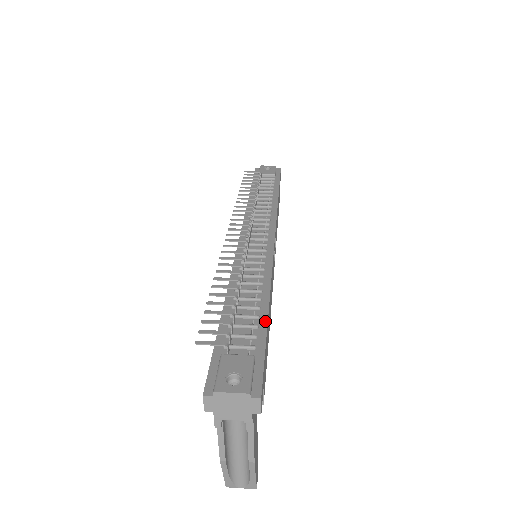
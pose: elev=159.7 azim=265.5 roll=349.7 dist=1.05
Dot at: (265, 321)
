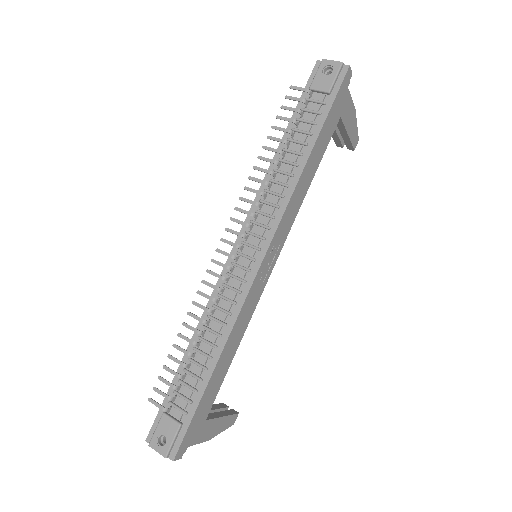
Dot at: (204, 386)
